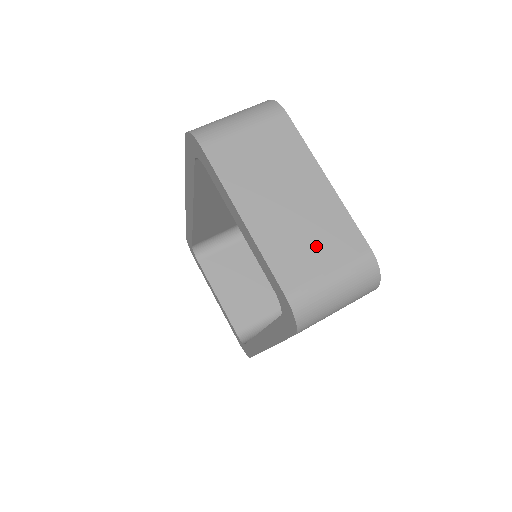
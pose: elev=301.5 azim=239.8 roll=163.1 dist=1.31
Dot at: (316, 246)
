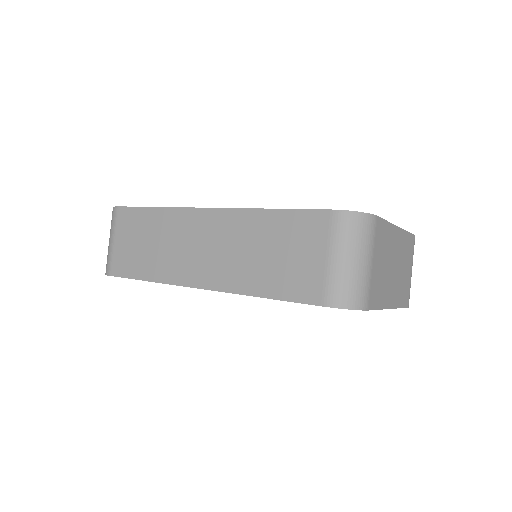
Dot at: (407, 269)
